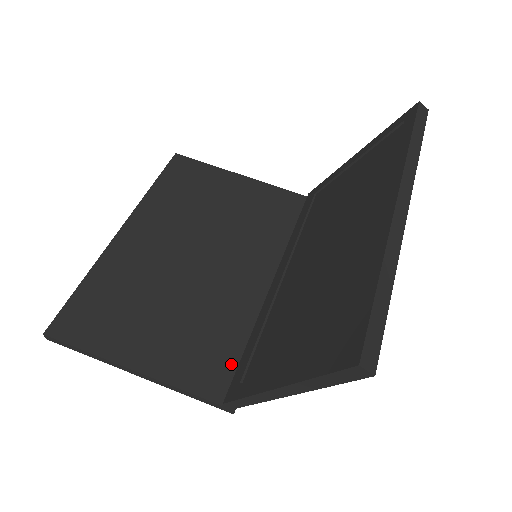
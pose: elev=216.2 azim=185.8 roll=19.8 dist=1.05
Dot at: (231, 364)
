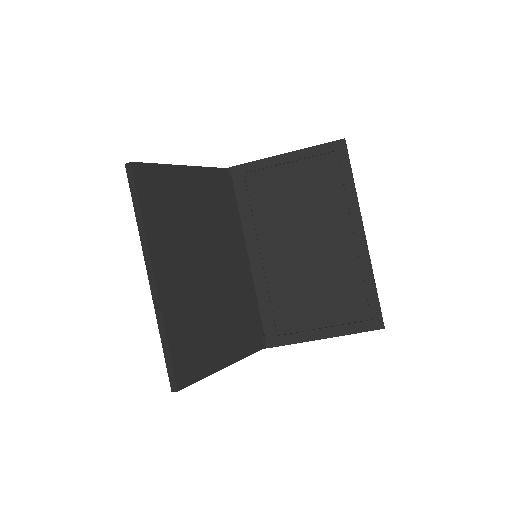
Dot at: (256, 325)
